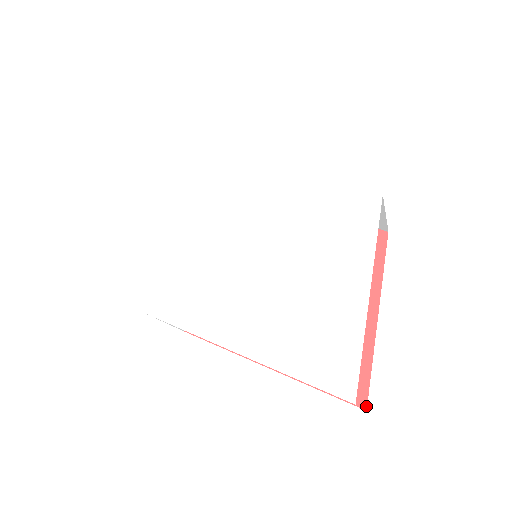
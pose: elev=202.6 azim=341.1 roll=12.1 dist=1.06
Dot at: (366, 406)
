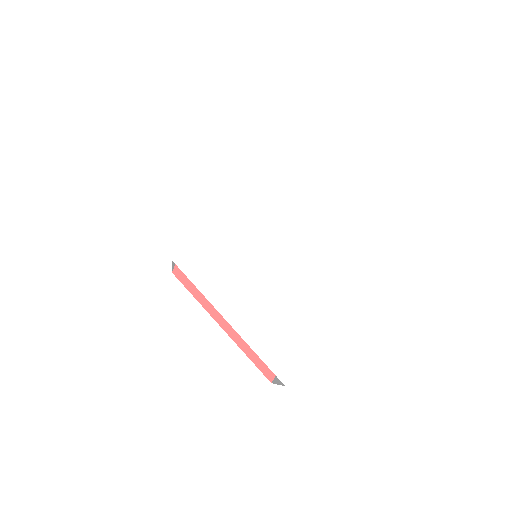
Dot at: (272, 380)
